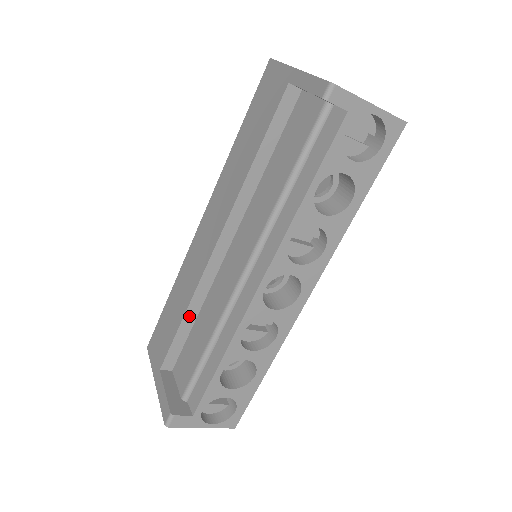
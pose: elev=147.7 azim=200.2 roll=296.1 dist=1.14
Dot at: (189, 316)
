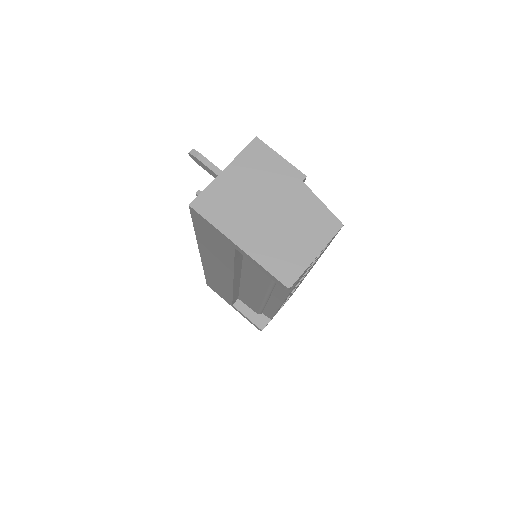
Dot at: (235, 294)
